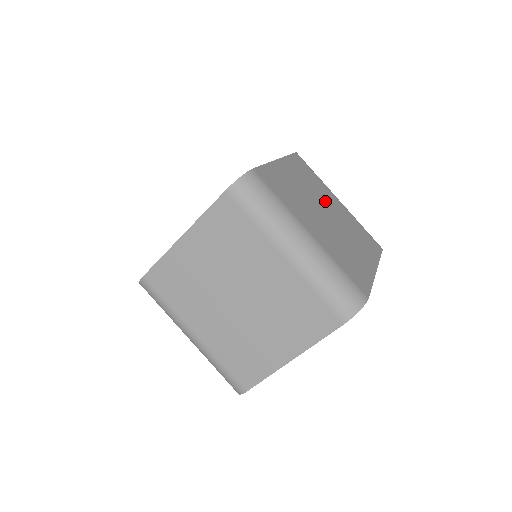
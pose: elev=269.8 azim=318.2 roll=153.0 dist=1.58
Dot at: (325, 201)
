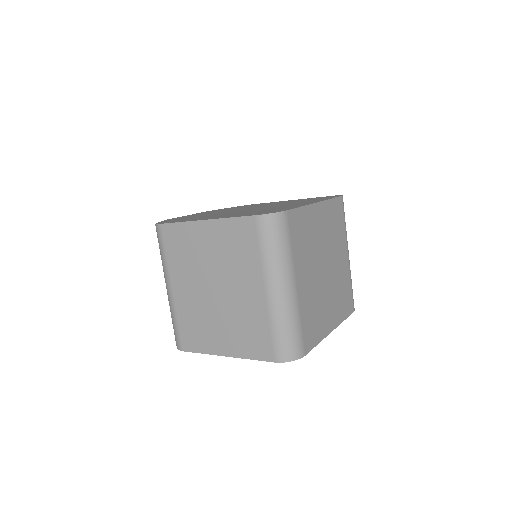
Dot at: (334, 253)
